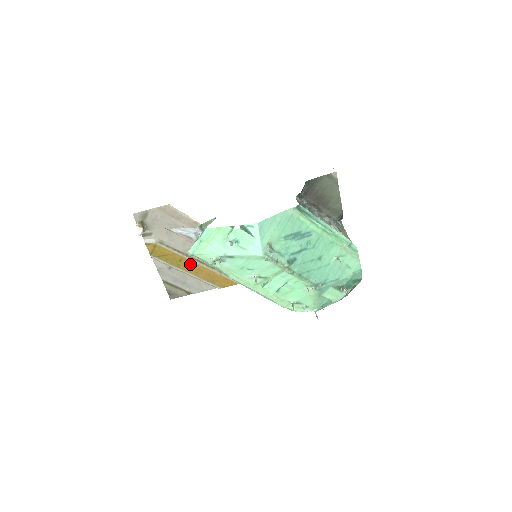
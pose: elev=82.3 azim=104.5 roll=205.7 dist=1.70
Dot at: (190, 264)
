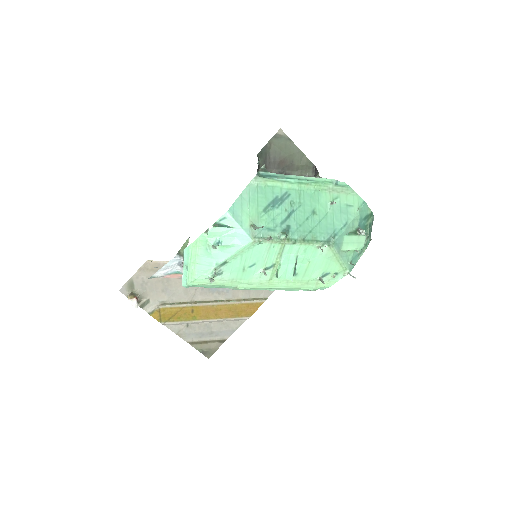
Dot at: (204, 310)
